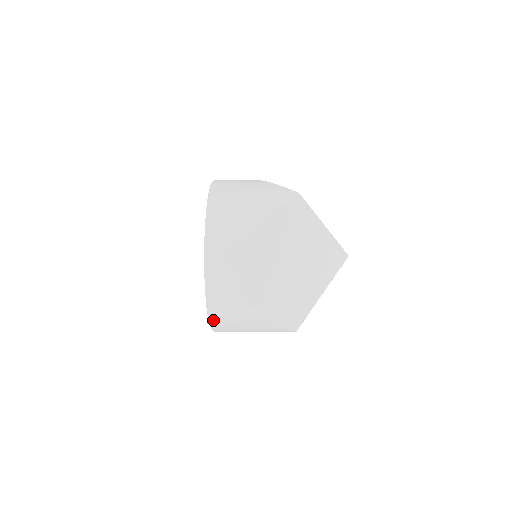
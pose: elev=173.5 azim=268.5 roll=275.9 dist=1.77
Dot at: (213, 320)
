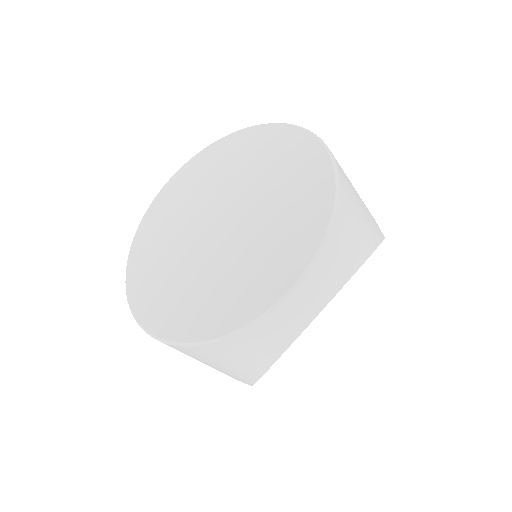
Dot at: (217, 345)
